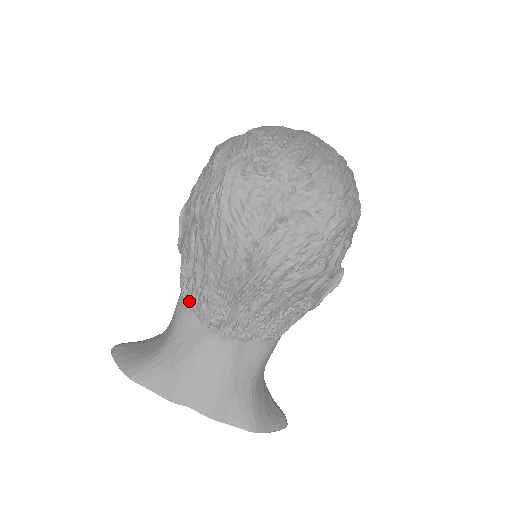
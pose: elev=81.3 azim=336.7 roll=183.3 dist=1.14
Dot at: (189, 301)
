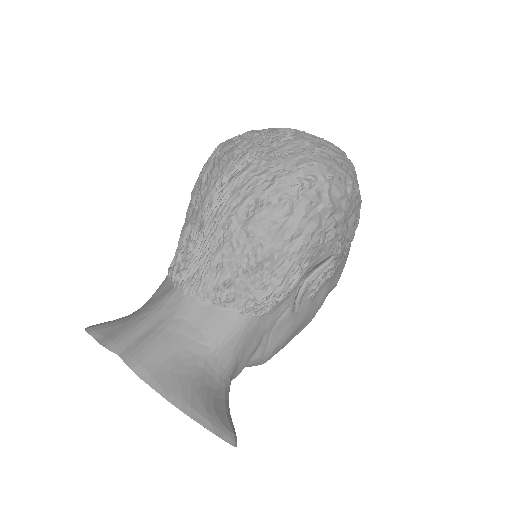
Dot at: (170, 268)
